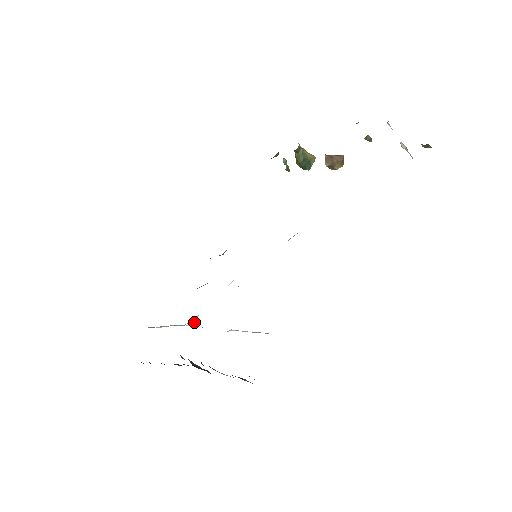
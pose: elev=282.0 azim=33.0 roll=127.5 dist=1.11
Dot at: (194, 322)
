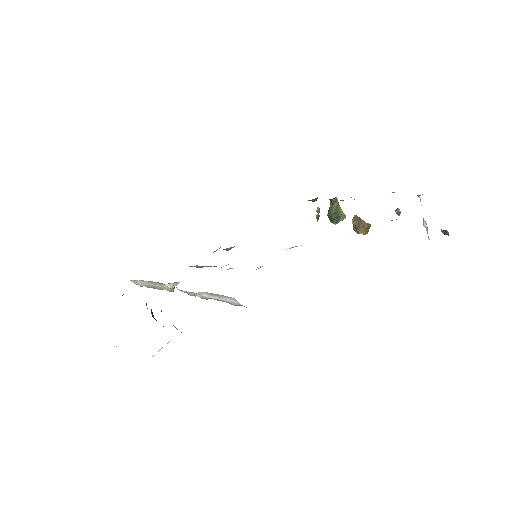
Dot at: (173, 286)
